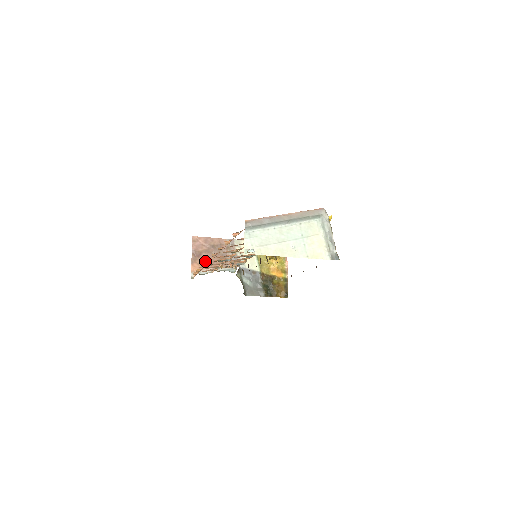
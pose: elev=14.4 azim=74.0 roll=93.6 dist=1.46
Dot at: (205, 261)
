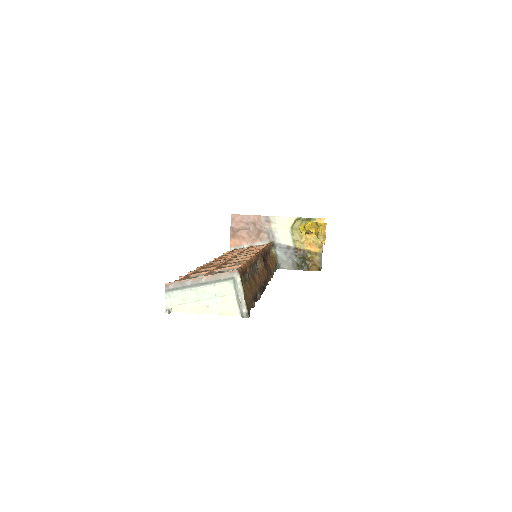
Dot at: (242, 237)
